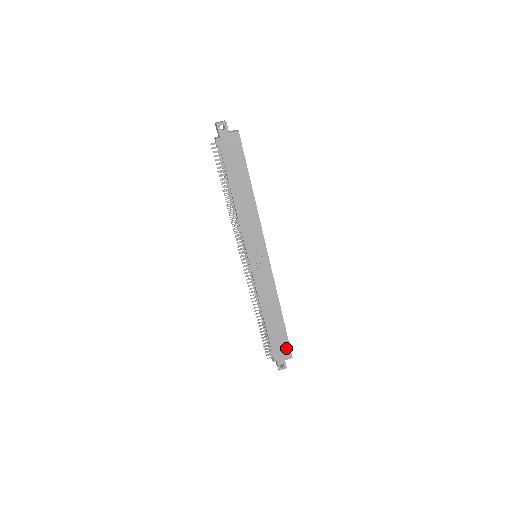
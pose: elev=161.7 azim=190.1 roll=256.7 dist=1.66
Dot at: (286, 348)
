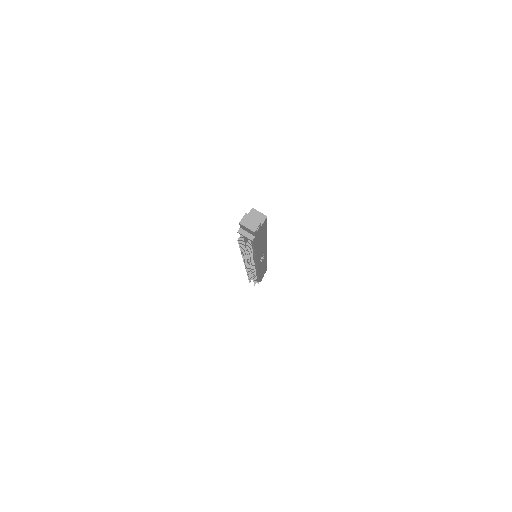
Dot at: (265, 271)
